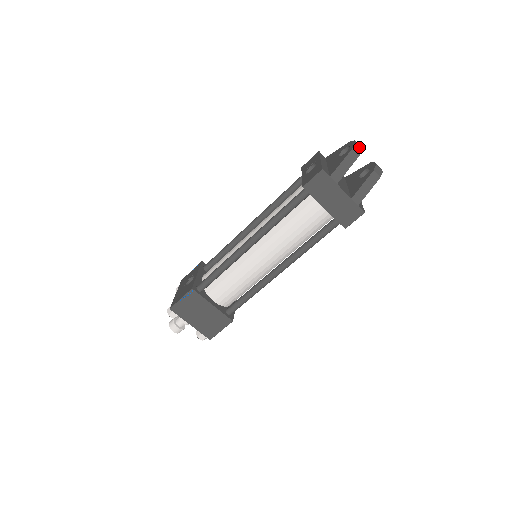
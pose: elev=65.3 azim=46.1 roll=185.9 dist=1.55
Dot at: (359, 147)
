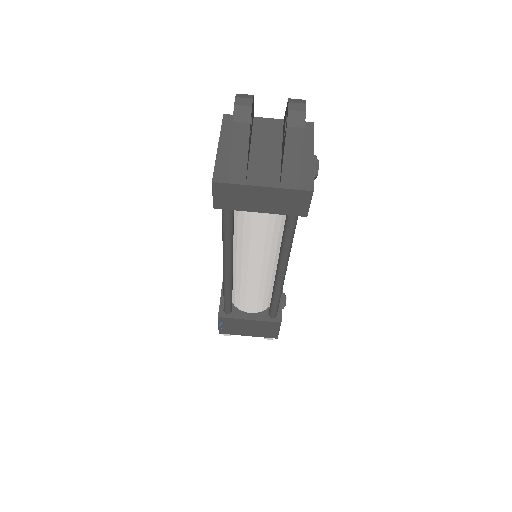
Dot at: (244, 108)
